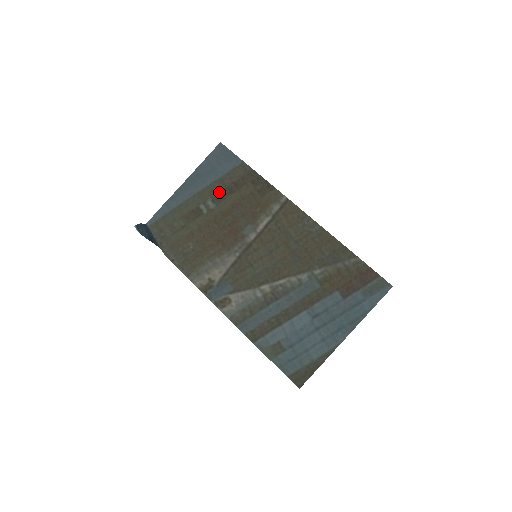
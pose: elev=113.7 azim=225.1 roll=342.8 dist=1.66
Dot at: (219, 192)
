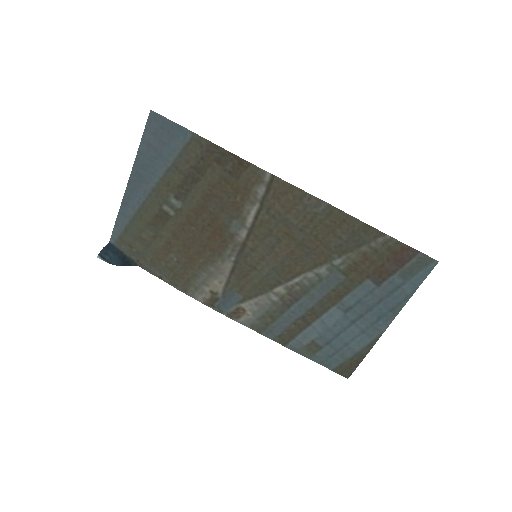
Dot at: (179, 184)
